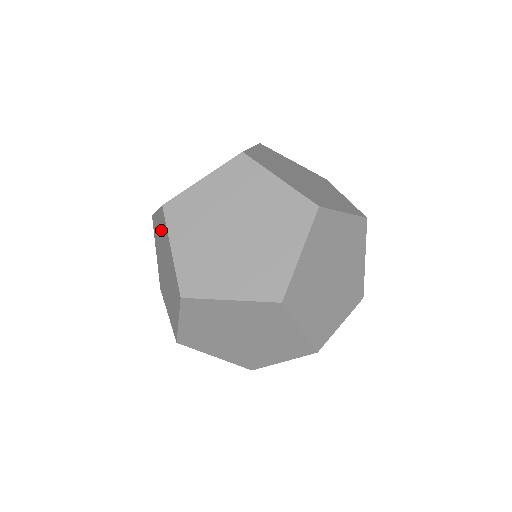
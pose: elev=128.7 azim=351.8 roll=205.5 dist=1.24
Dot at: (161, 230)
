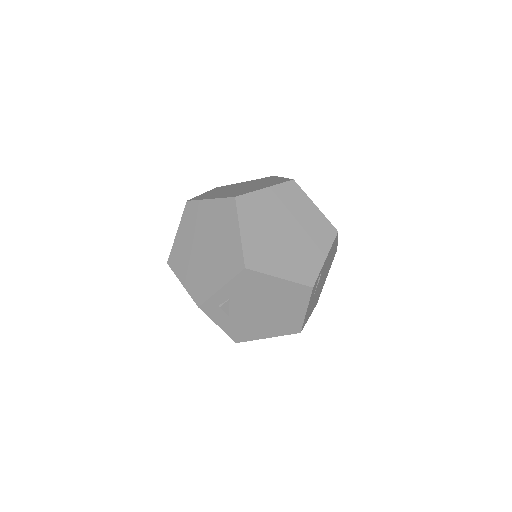
Dot at: occluded
